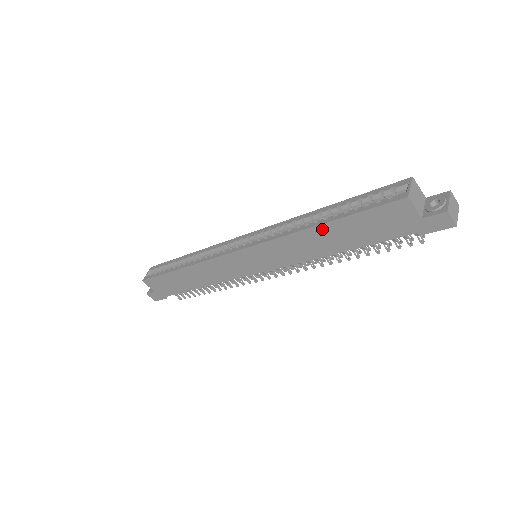
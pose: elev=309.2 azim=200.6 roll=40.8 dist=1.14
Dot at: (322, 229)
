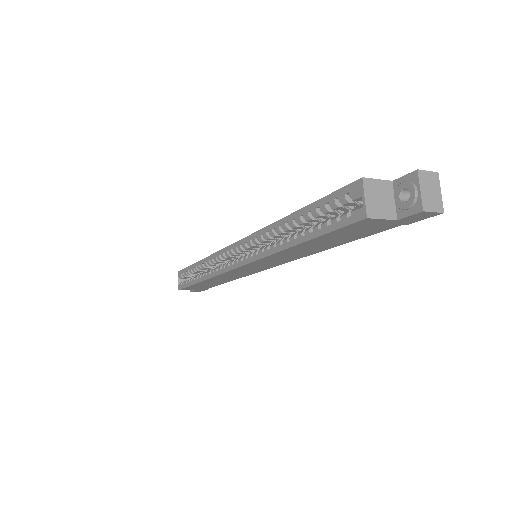
Dot at: (298, 247)
